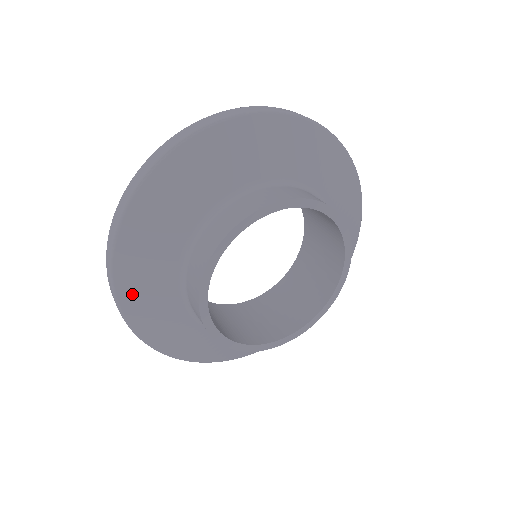
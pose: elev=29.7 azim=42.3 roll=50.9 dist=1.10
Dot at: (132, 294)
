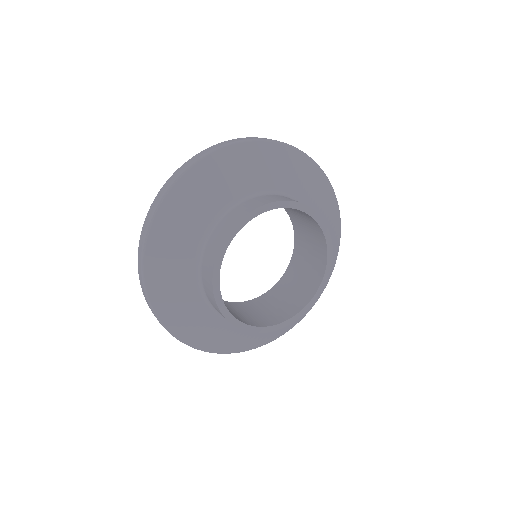
Dot at: (175, 321)
